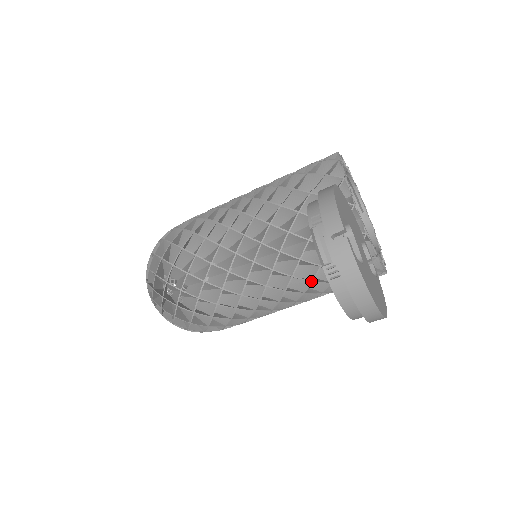
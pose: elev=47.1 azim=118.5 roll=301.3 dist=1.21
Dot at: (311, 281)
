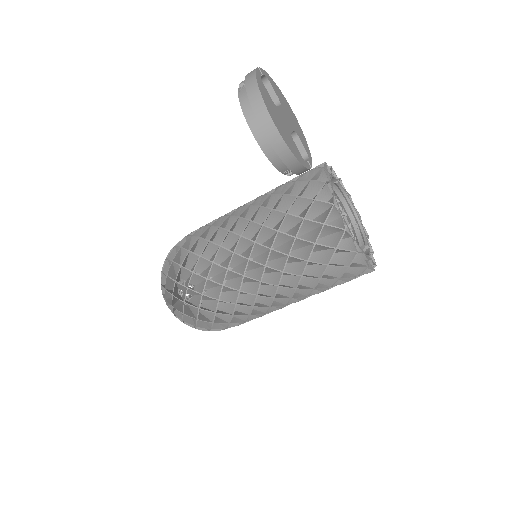
Dot at: (277, 231)
